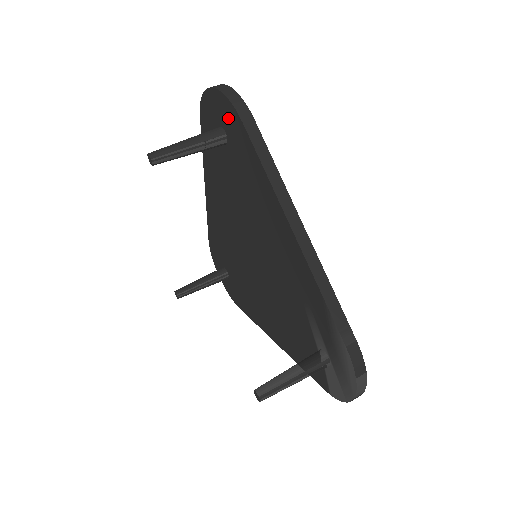
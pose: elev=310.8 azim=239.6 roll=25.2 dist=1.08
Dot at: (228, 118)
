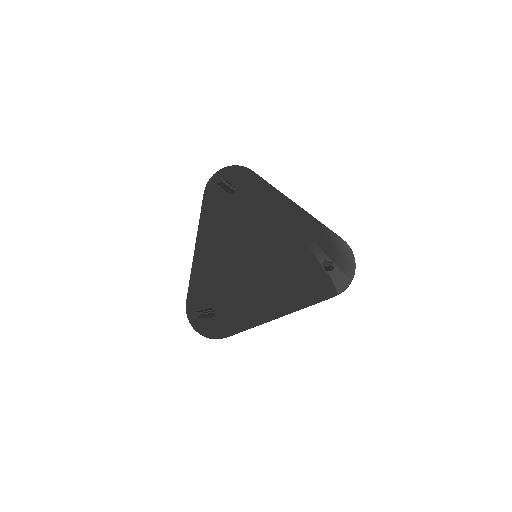
Dot at: (238, 176)
